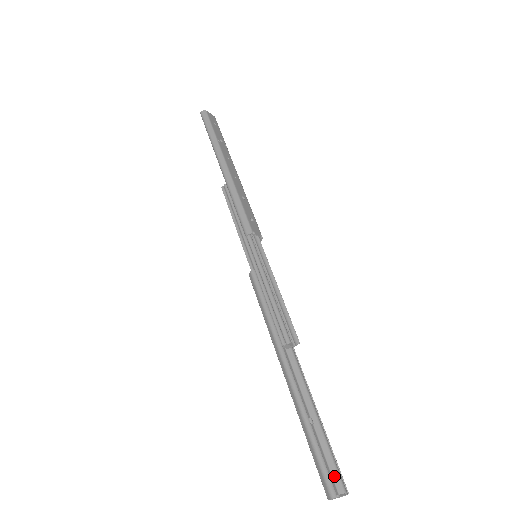
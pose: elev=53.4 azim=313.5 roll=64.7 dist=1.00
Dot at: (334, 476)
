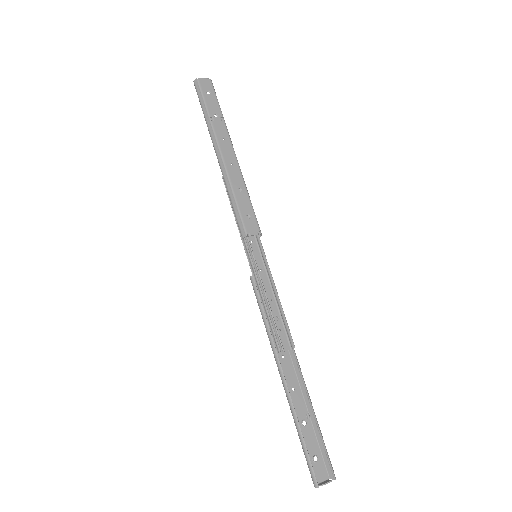
Dot at: (326, 463)
